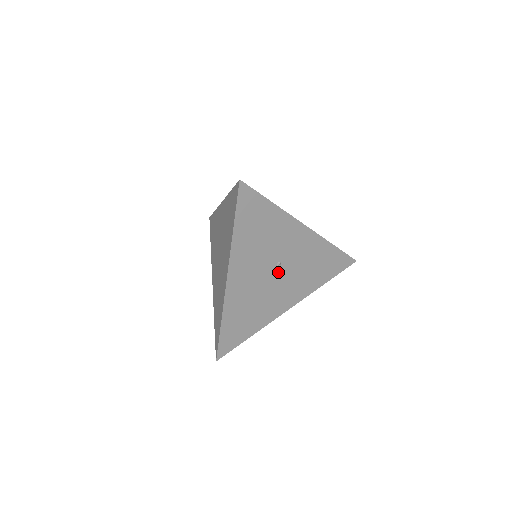
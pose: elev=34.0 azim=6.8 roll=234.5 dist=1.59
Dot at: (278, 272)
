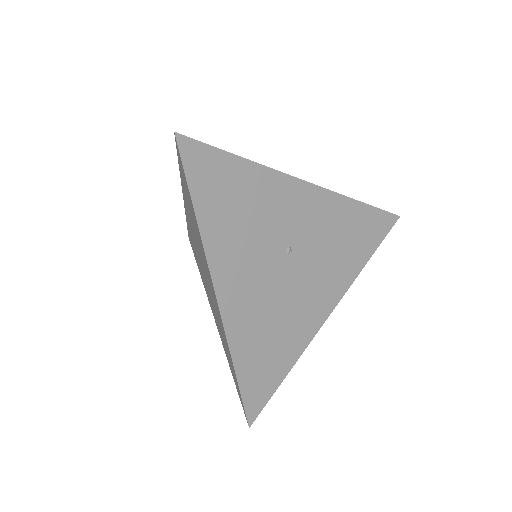
Dot at: (292, 263)
